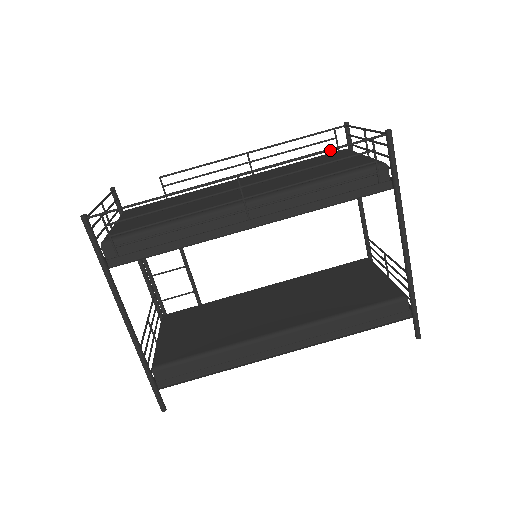
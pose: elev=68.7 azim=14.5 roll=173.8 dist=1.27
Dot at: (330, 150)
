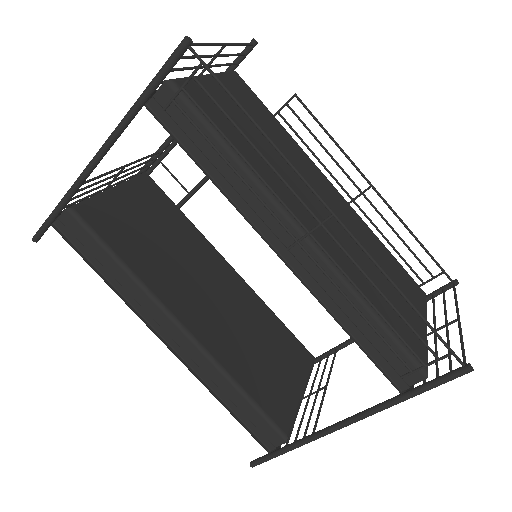
Dot at: (417, 311)
